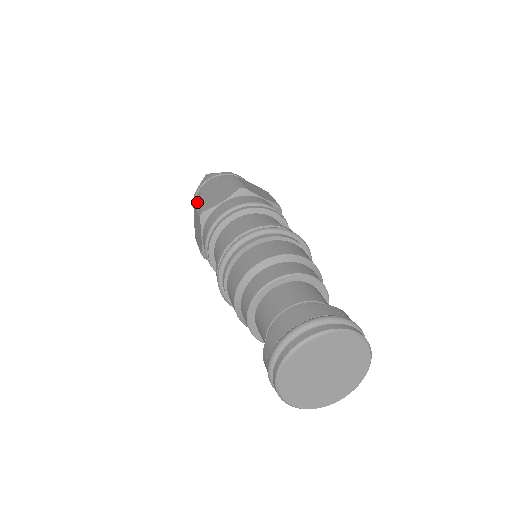
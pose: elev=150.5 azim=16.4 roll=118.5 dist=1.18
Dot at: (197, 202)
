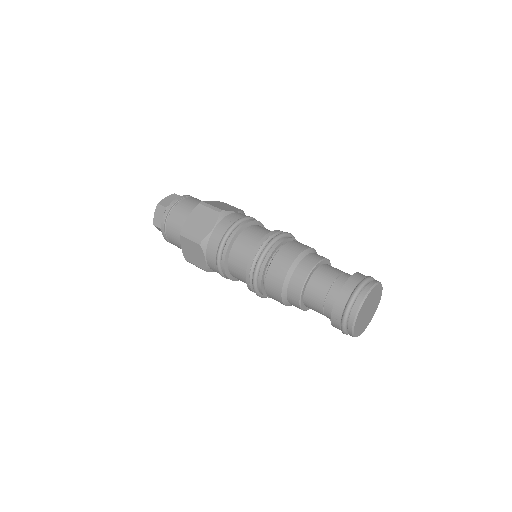
Dot at: (207, 203)
